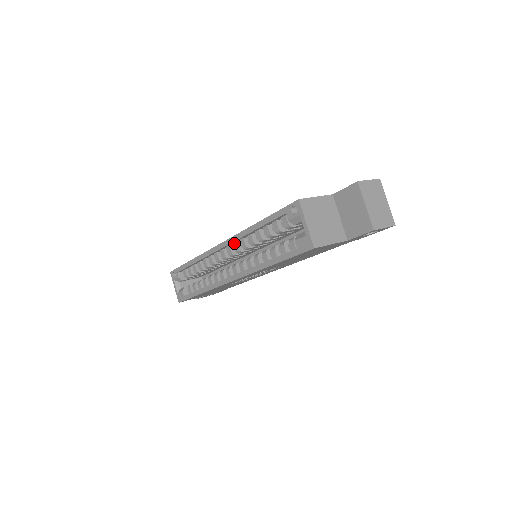
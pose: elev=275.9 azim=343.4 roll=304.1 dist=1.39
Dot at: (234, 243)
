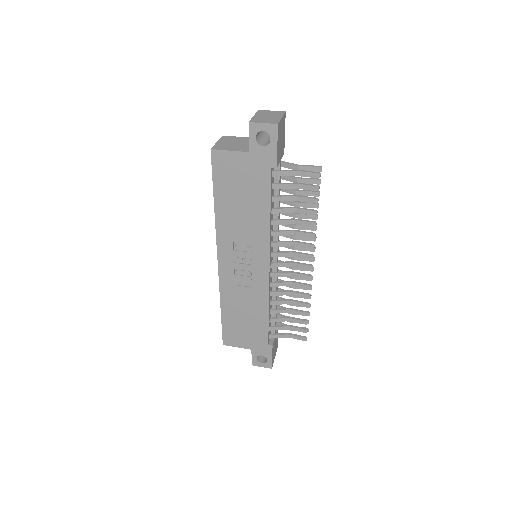
Dot at: occluded
